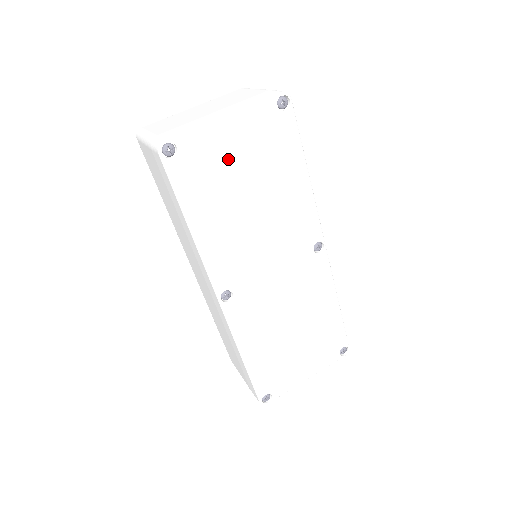
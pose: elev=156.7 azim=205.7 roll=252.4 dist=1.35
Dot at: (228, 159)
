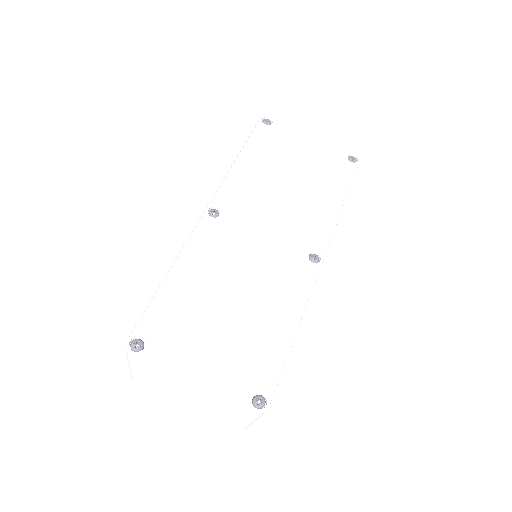
Dot at: (295, 151)
